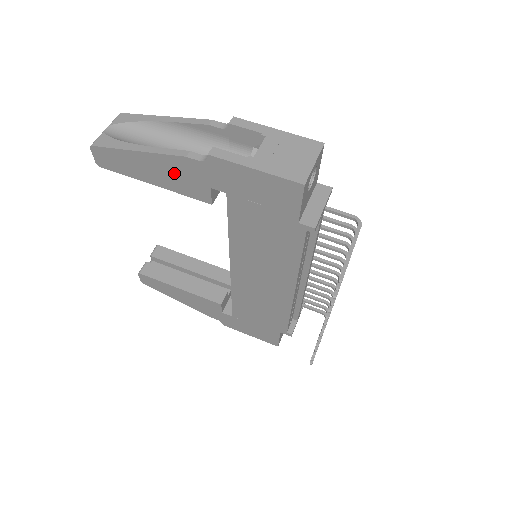
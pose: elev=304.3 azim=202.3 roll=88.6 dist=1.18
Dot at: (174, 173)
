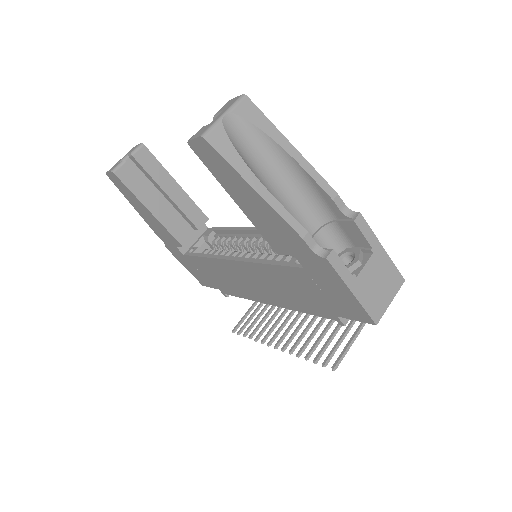
Dot at: (272, 225)
